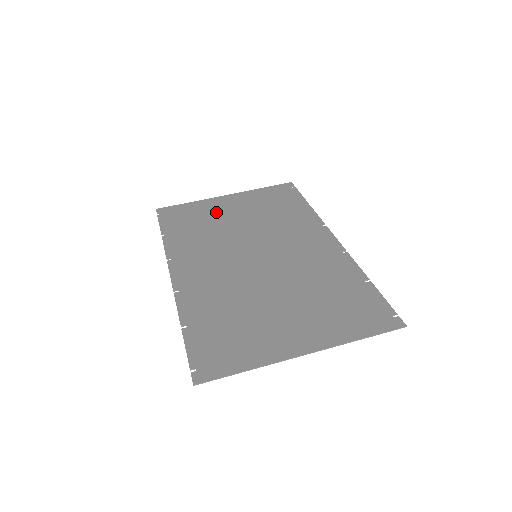
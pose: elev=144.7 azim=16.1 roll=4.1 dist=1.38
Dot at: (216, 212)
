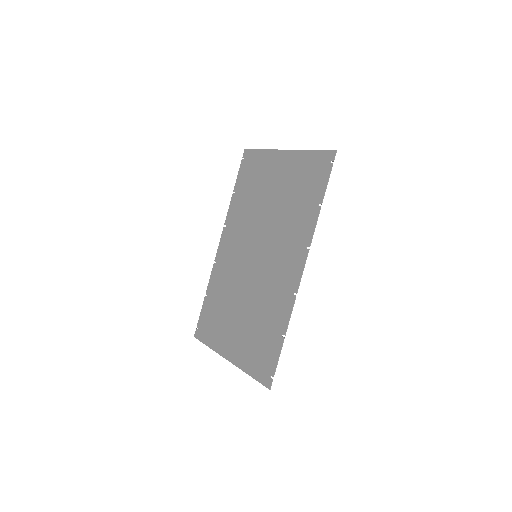
Dot at: (267, 177)
